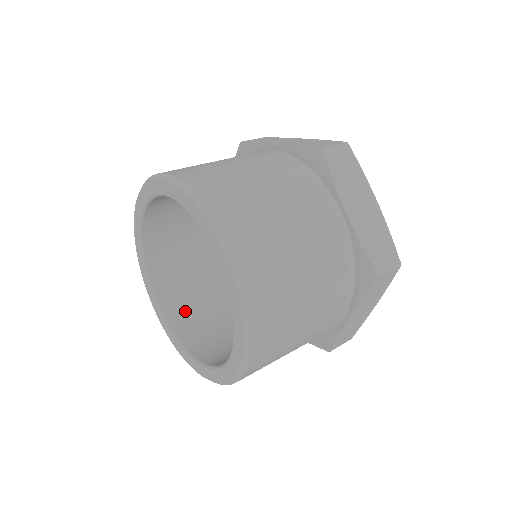
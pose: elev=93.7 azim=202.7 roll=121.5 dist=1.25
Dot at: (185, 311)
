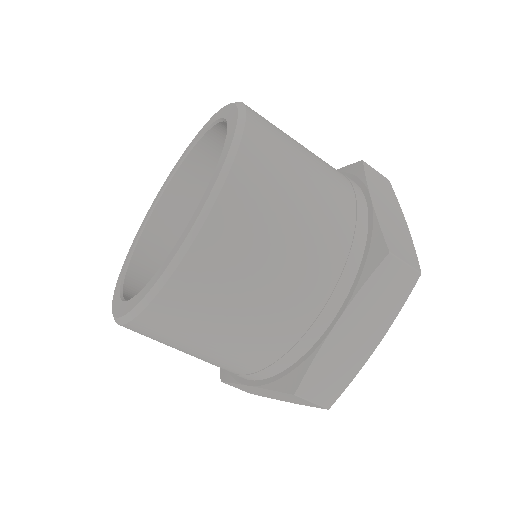
Dot at: occluded
